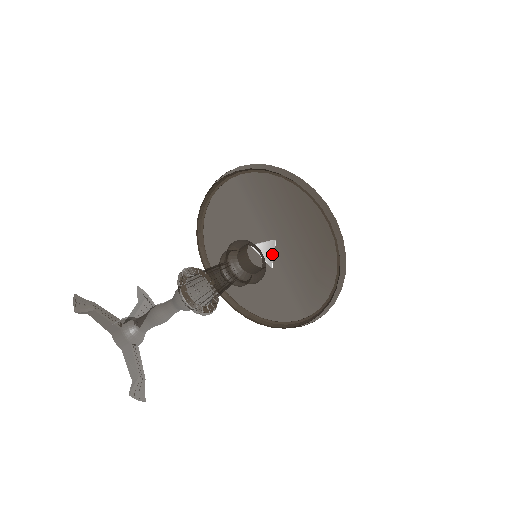
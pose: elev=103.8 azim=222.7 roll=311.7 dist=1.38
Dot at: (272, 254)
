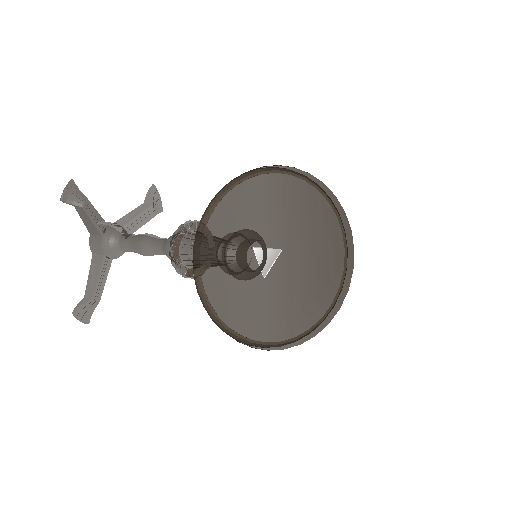
Dot at: (271, 263)
